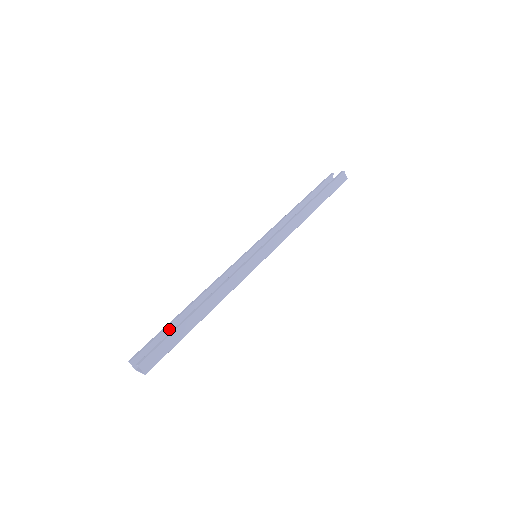
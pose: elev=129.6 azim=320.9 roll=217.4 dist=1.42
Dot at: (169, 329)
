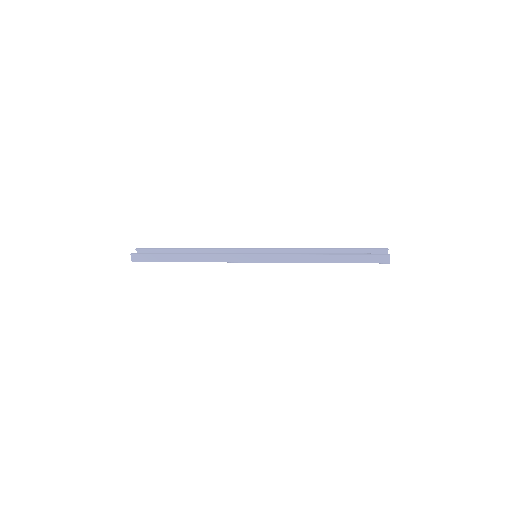
Dot at: (170, 251)
